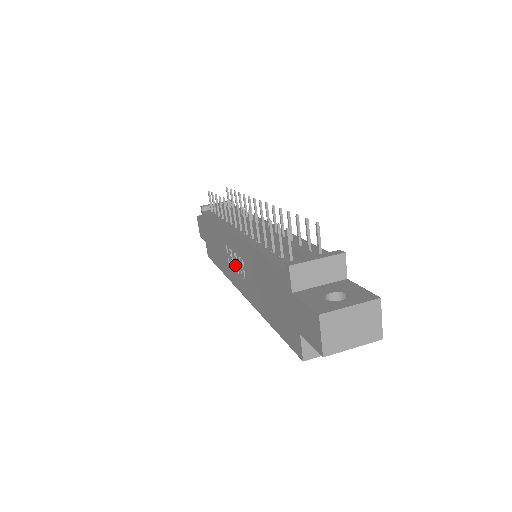
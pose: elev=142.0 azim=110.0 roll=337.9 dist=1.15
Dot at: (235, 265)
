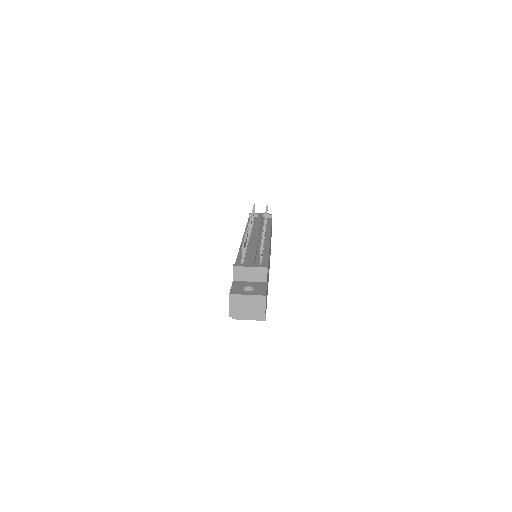
Dot at: occluded
